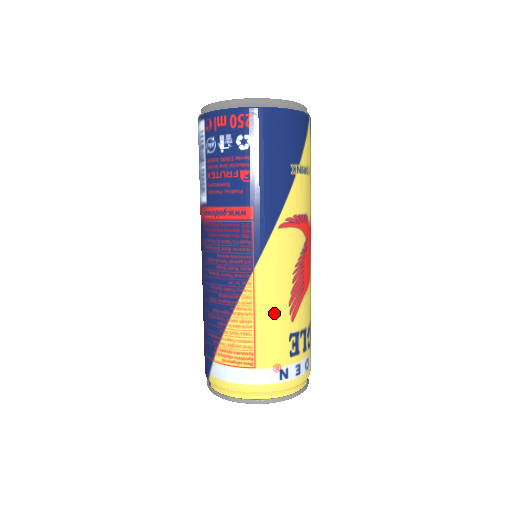
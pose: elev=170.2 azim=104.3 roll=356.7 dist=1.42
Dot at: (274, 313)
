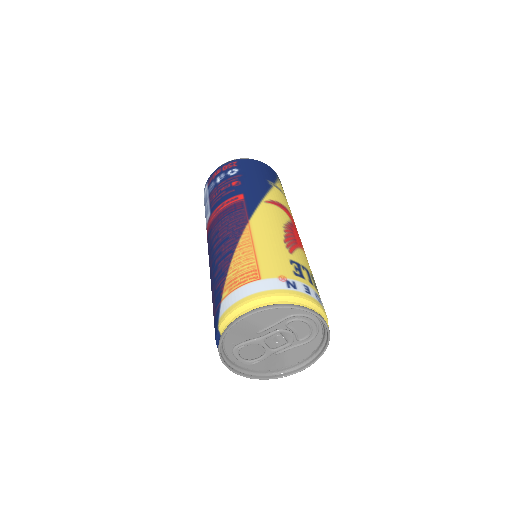
Dot at: (271, 244)
